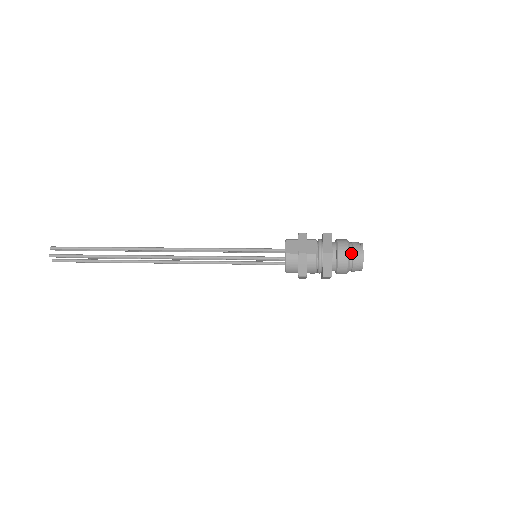
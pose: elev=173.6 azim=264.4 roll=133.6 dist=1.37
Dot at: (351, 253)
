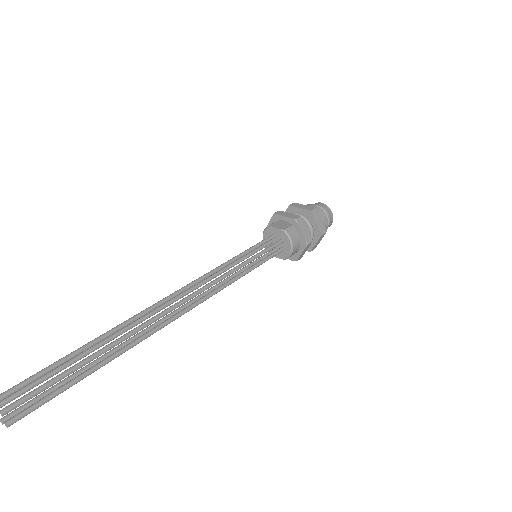
Dot at: (320, 208)
